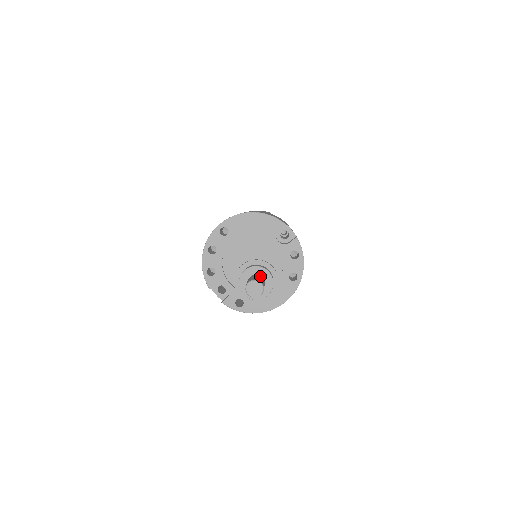
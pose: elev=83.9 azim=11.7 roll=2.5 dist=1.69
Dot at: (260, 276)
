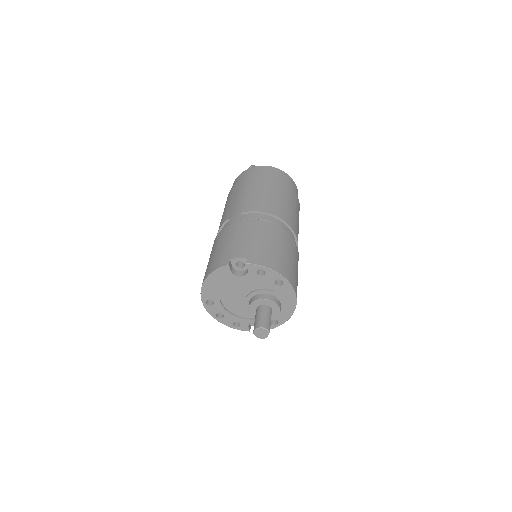
Dot at: (259, 309)
